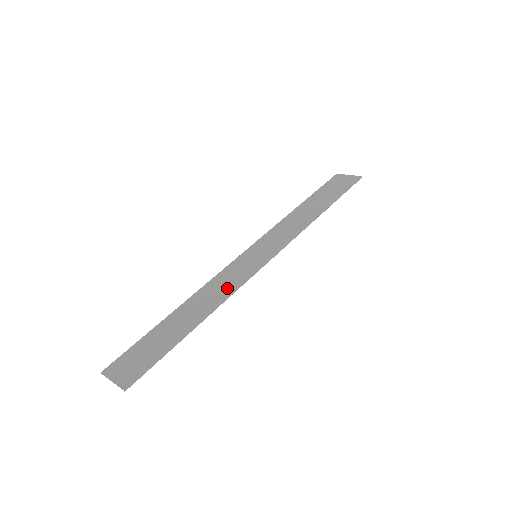
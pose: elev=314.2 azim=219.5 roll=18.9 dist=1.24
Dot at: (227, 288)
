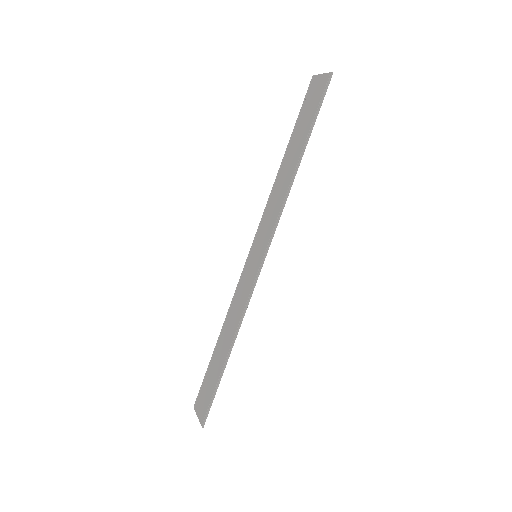
Dot at: (241, 308)
